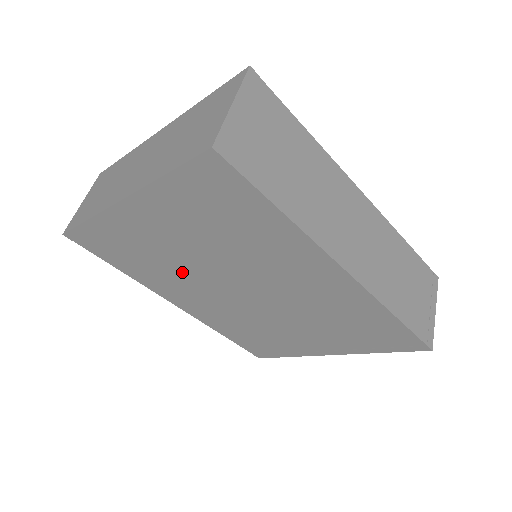
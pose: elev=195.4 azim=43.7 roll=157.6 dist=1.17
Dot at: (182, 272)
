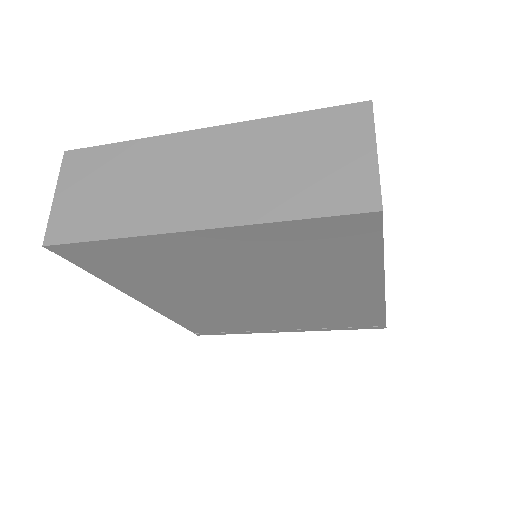
Dot at: (195, 282)
